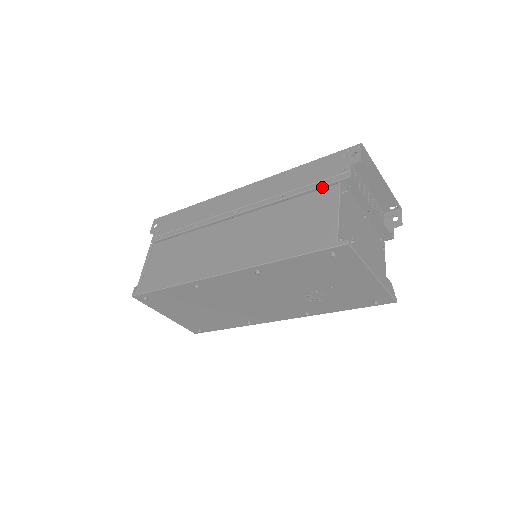
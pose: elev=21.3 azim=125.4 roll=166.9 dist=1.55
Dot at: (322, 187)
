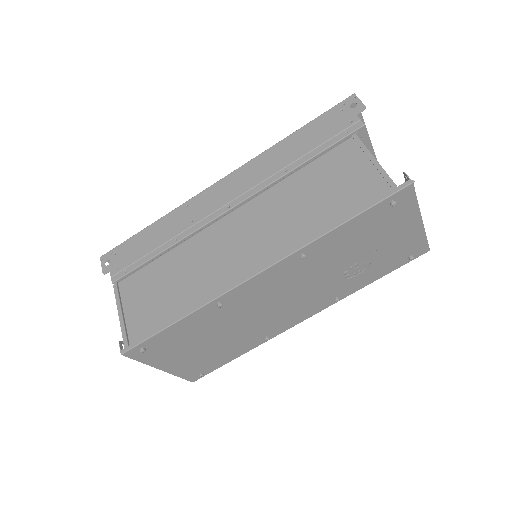
Dot at: (333, 146)
